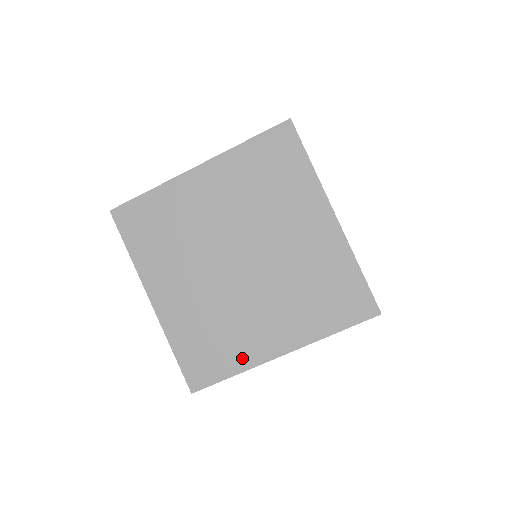
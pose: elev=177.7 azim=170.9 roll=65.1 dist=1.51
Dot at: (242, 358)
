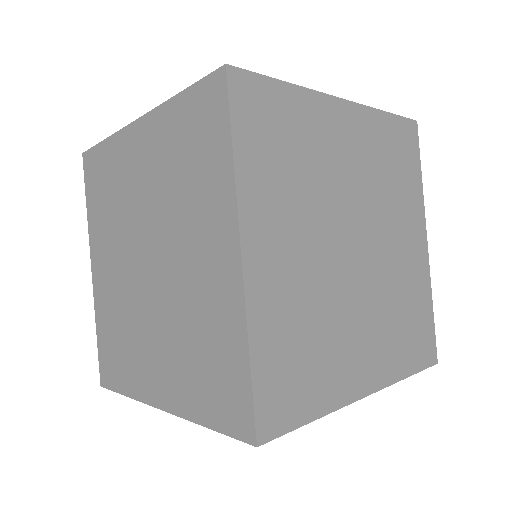
Dot at: (133, 382)
